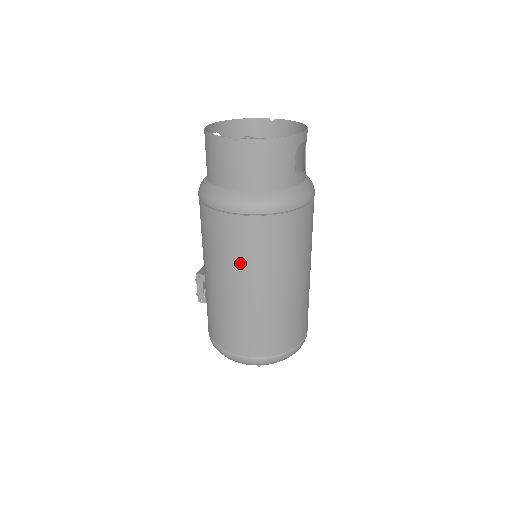
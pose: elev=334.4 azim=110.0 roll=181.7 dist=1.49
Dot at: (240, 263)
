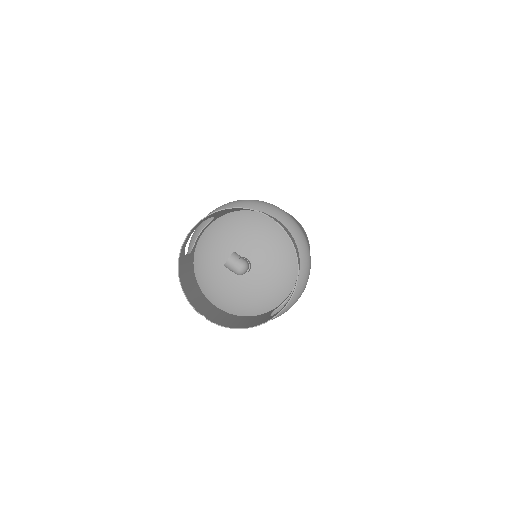
Dot at: occluded
